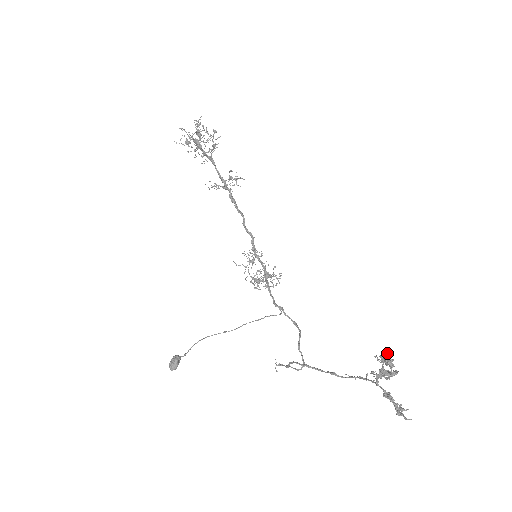
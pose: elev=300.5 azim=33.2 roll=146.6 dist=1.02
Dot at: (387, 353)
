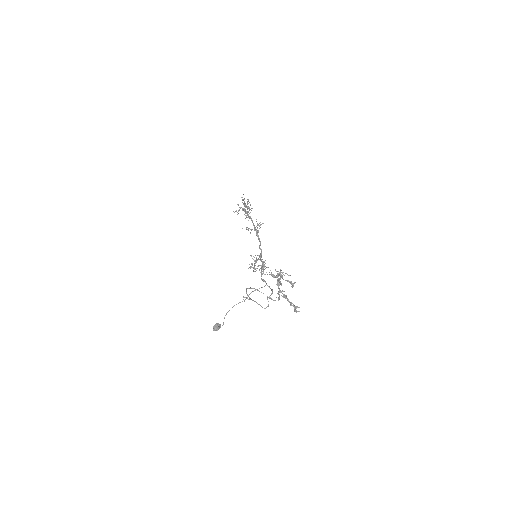
Dot at: (280, 270)
